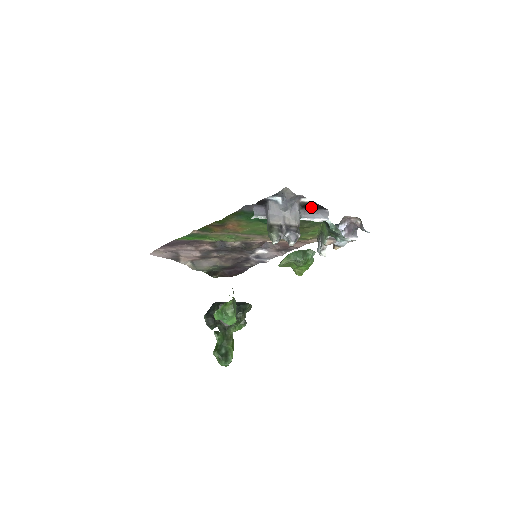
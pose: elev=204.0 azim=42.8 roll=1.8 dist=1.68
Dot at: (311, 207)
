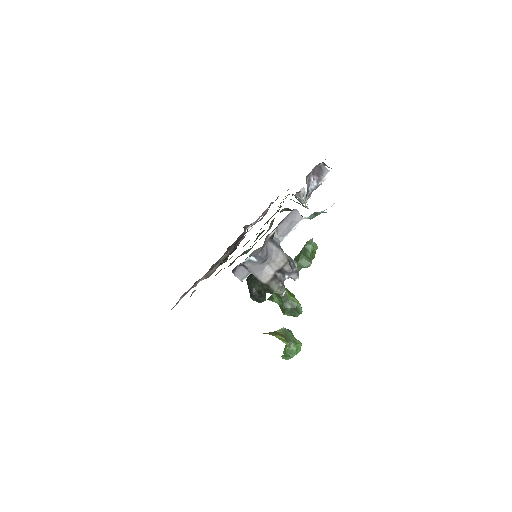
Dot at: (279, 224)
